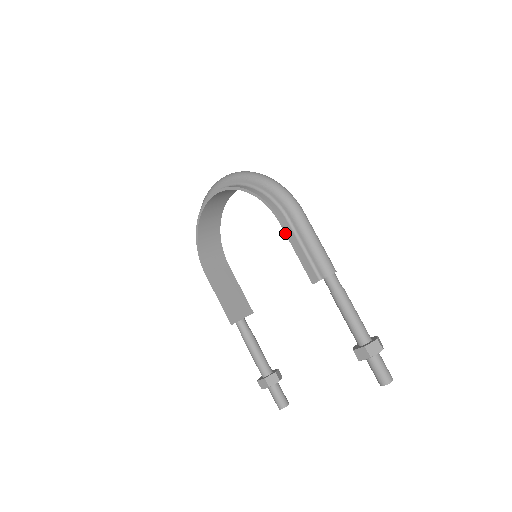
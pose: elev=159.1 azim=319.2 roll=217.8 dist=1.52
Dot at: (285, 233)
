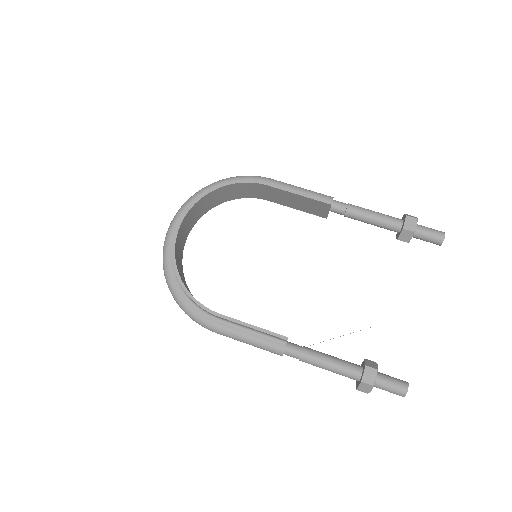
Dot at: (277, 188)
